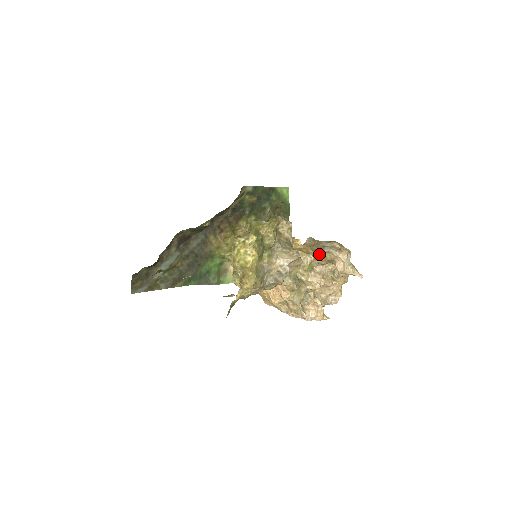
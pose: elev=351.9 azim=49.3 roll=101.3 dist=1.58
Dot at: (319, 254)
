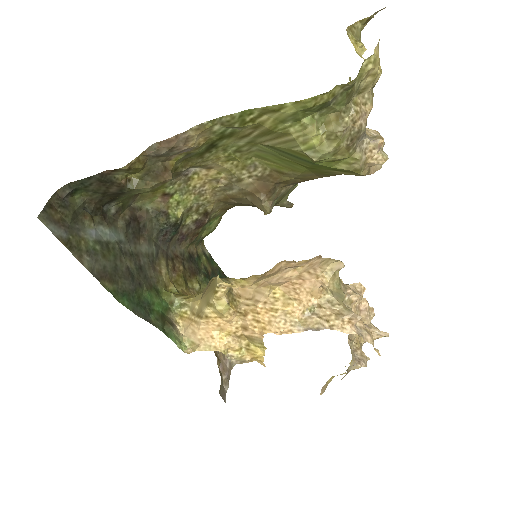
Dot at: occluded
